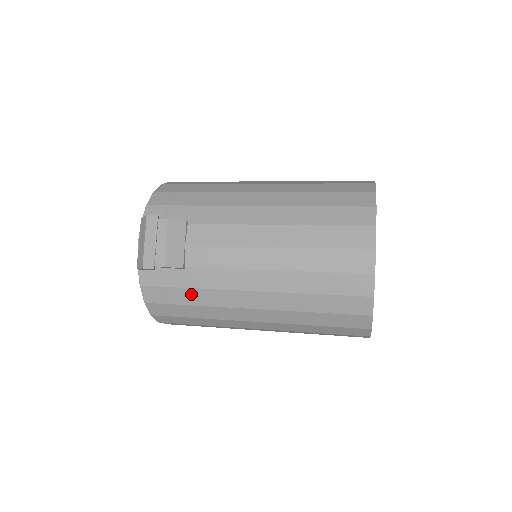
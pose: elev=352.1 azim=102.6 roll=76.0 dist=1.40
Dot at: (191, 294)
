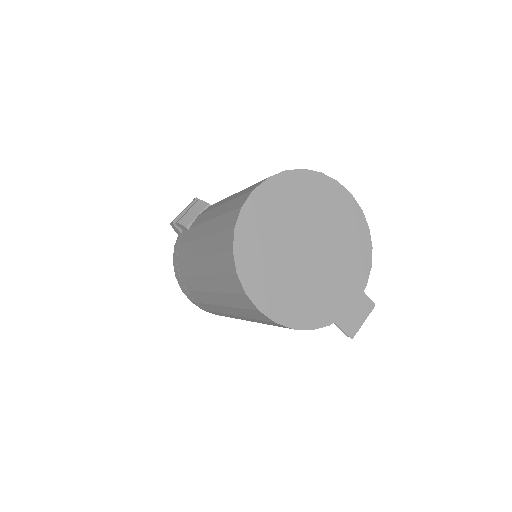
Dot at: (184, 249)
